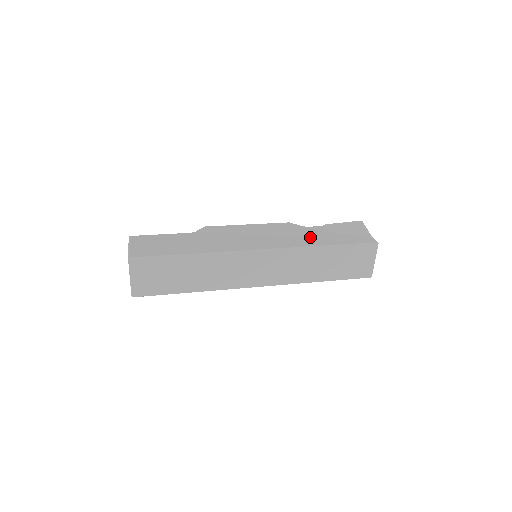
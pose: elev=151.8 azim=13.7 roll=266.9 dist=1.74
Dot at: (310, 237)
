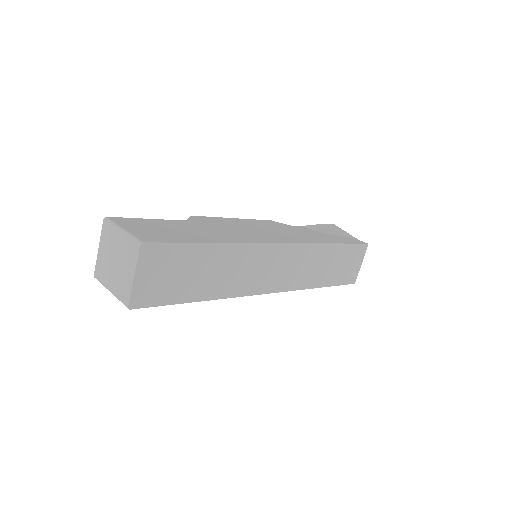
Dot at: (310, 235)
